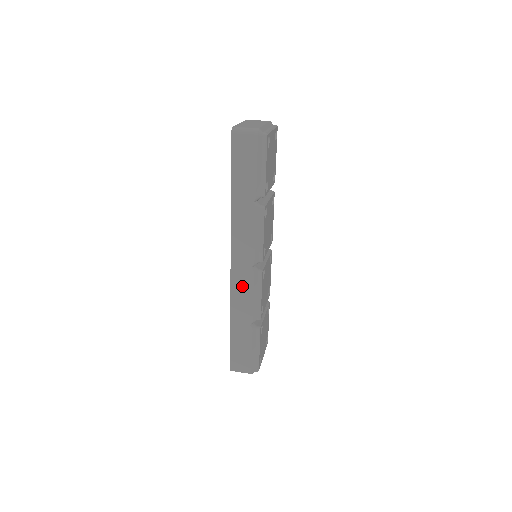
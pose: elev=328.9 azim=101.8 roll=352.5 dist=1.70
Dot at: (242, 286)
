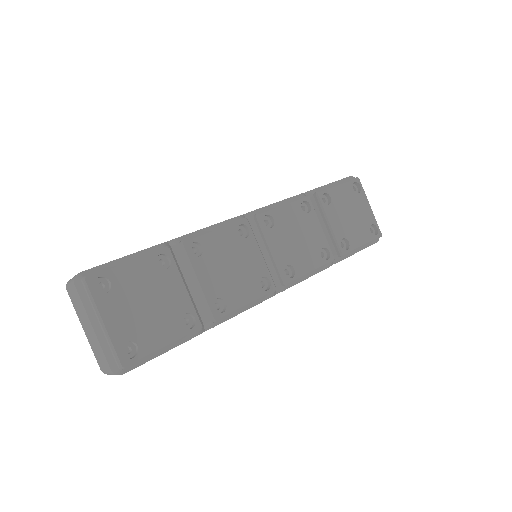
Dot at: occluded
